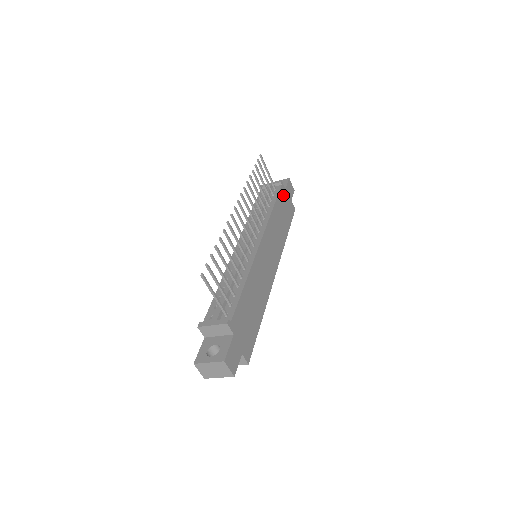
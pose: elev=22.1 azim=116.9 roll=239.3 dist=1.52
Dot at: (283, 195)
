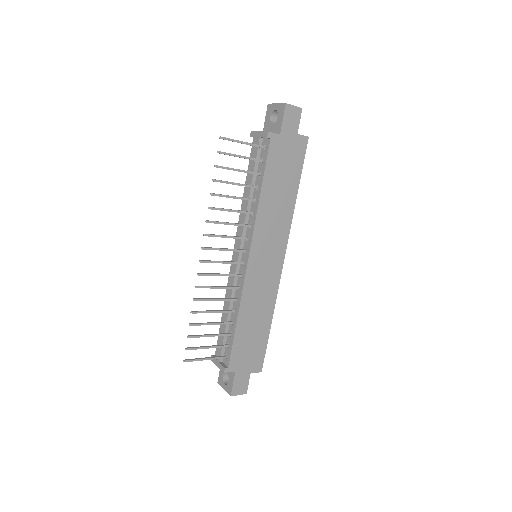
Dot at: (277, 150)
